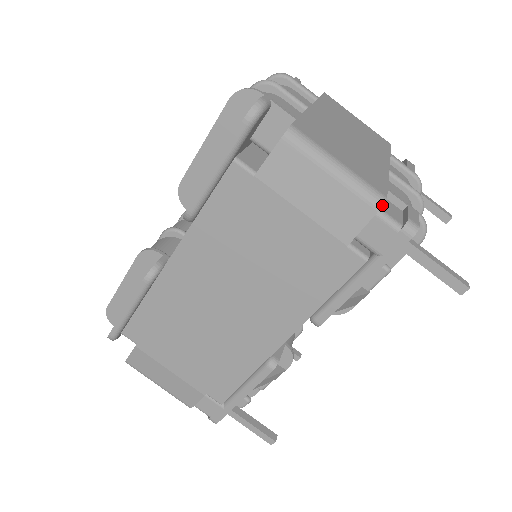
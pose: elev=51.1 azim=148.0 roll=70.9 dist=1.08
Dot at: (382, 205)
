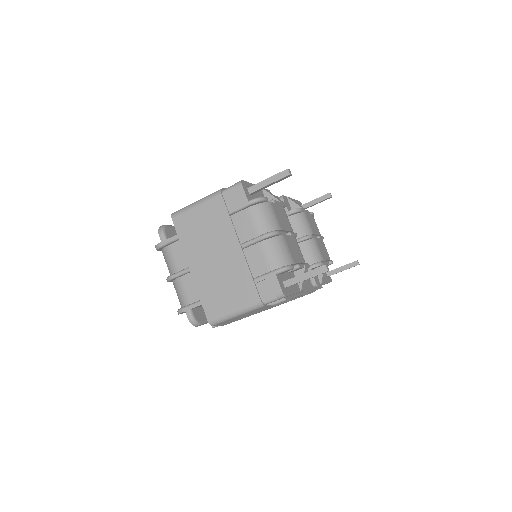
Dot at: (263, 305)
